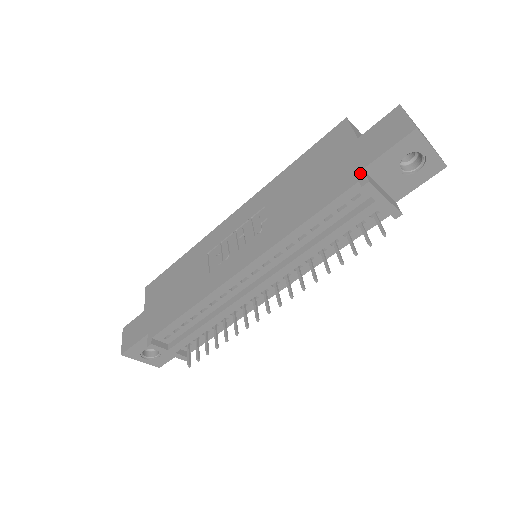
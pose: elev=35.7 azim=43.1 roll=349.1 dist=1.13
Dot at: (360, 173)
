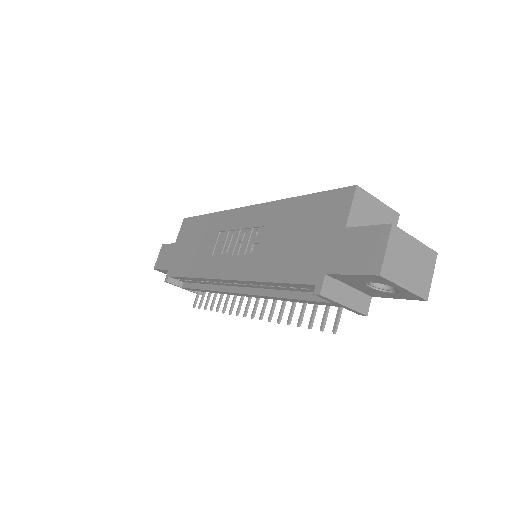
Dot at: (321, 276)
